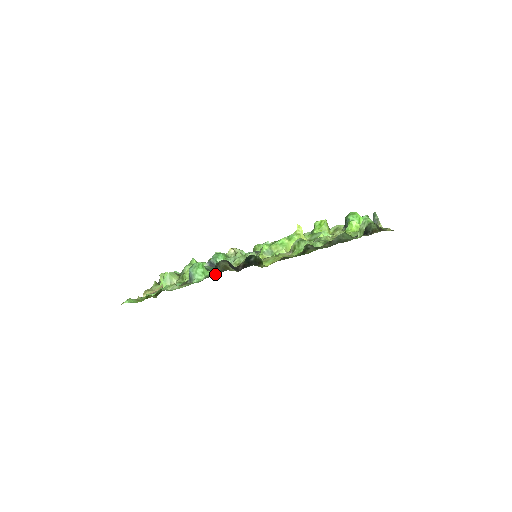
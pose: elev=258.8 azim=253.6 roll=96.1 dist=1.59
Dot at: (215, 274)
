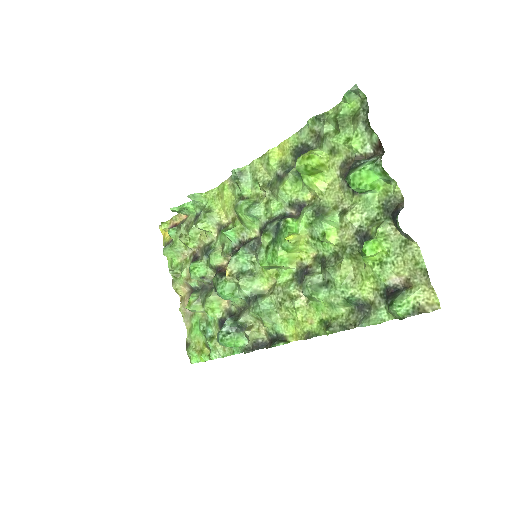
Dot at: occluded
